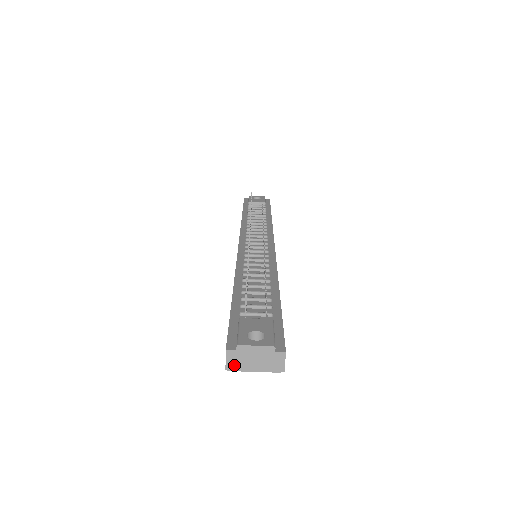
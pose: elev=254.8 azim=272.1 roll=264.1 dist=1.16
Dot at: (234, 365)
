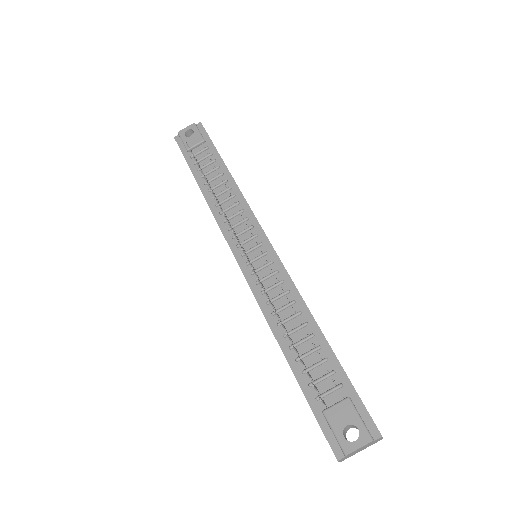
Dot at: occluded
